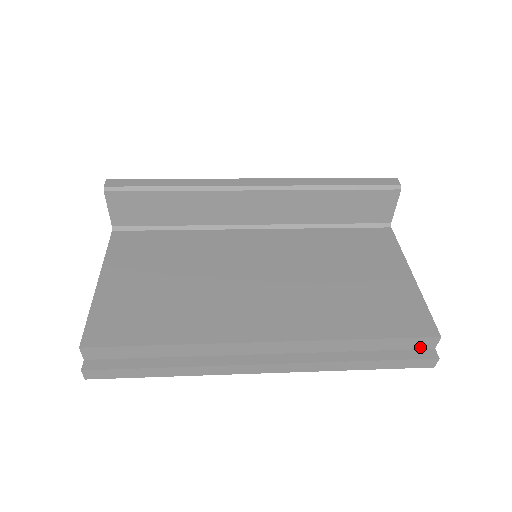
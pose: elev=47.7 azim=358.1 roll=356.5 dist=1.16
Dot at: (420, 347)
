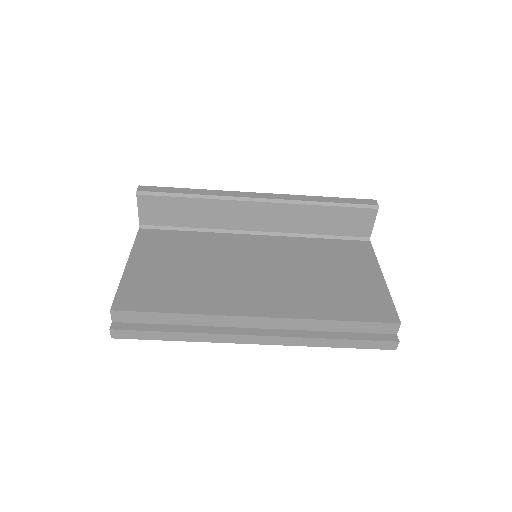
Dot at: (384, 332)
